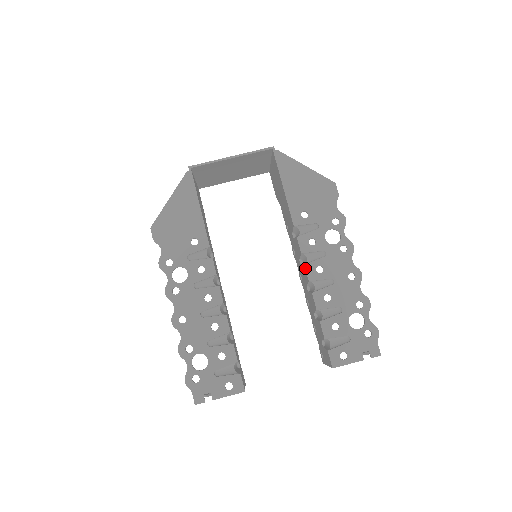
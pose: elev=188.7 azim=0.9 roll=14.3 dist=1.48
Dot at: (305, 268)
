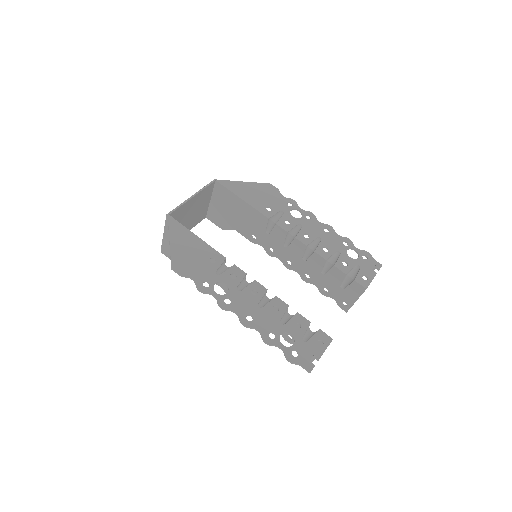
Dot at: (297, 239)
